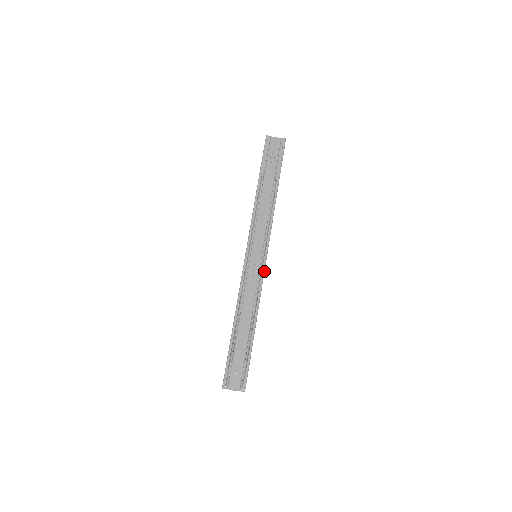
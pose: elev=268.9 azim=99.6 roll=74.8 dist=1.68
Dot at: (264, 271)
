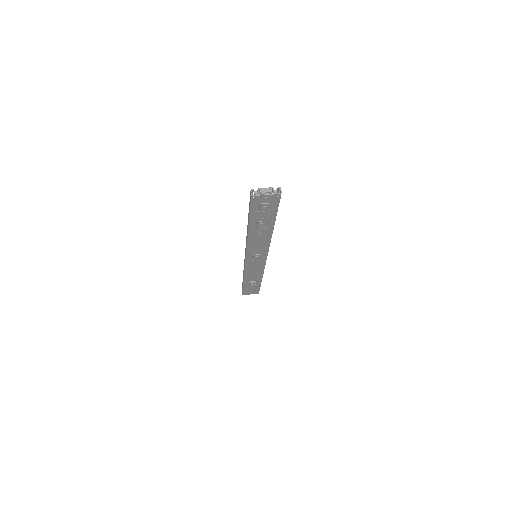
Dot at: occluded
